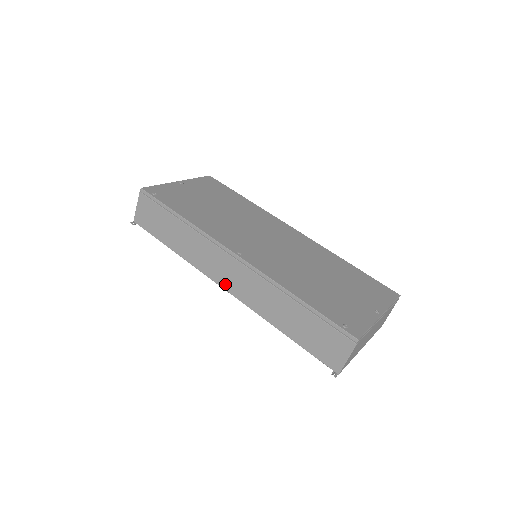
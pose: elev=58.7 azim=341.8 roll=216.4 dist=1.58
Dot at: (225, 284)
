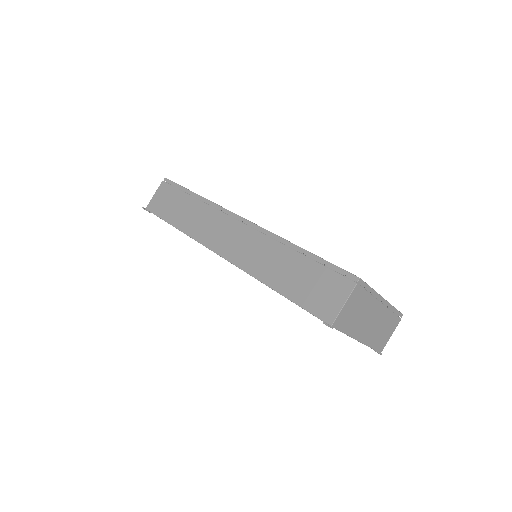
Dot at: (221, 249)
